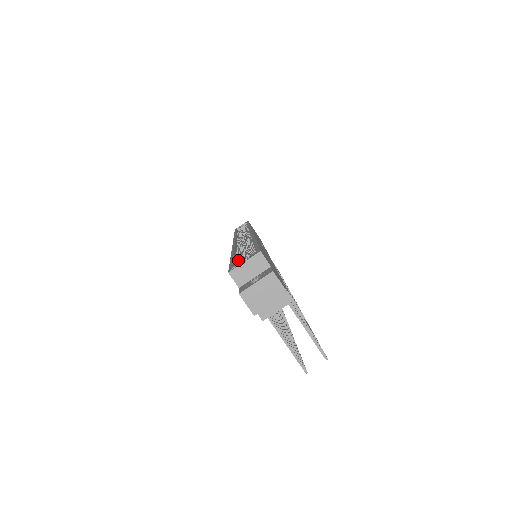
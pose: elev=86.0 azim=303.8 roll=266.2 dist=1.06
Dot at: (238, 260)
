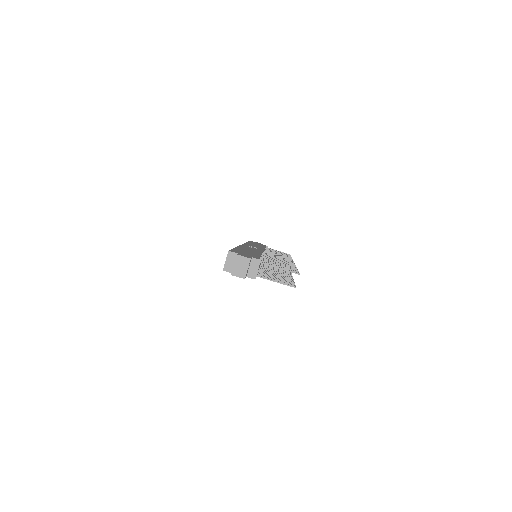
Dot at: occluded
